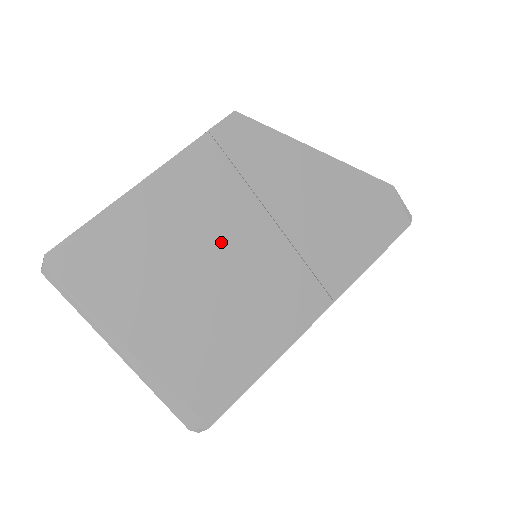
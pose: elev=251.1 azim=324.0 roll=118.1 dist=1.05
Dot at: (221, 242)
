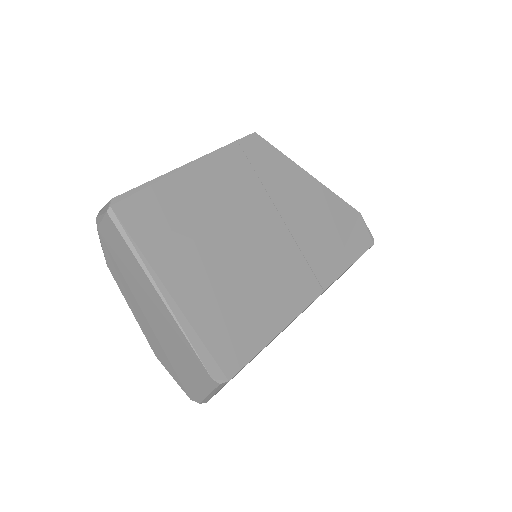
Dot at: (243, 223)
